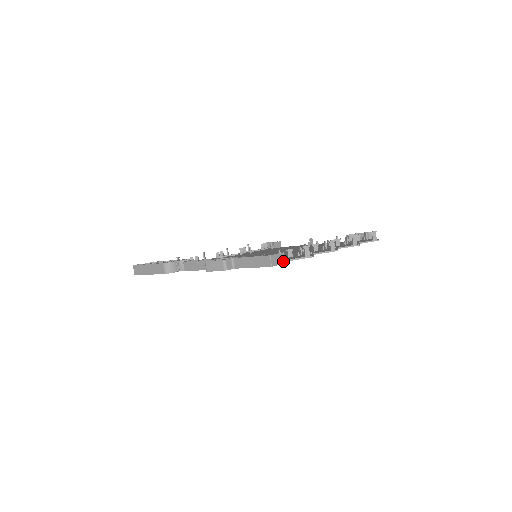
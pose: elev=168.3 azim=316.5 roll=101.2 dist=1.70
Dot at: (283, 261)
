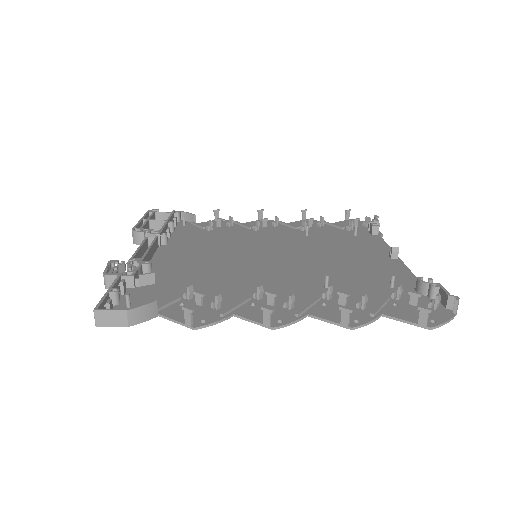
Dot at: (124, 322)
